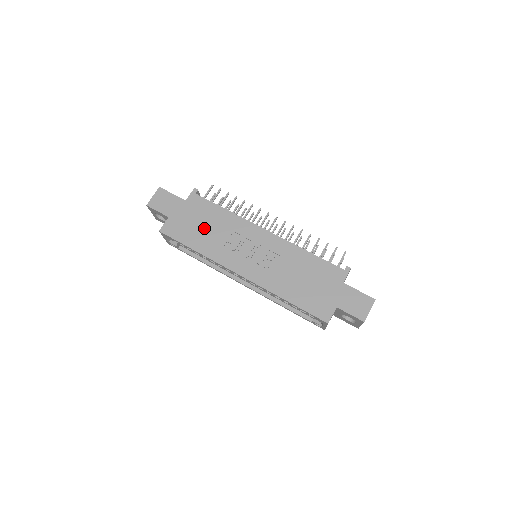
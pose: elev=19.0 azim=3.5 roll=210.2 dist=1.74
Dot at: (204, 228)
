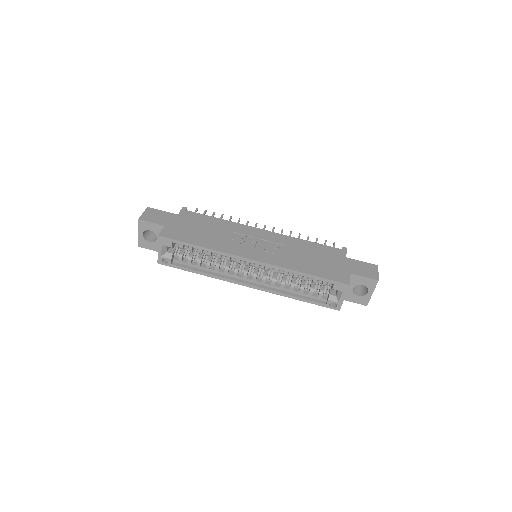
Dot at: (204, 231)
